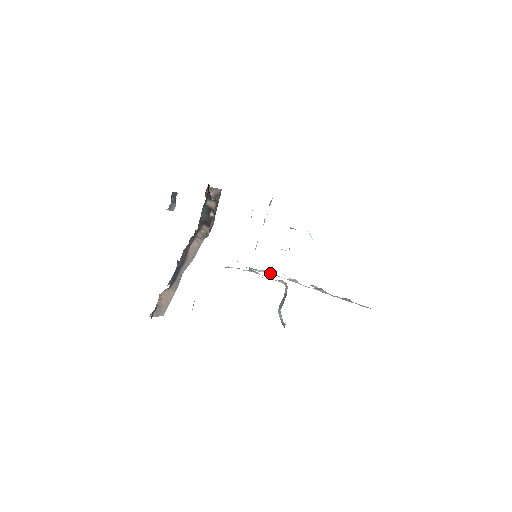
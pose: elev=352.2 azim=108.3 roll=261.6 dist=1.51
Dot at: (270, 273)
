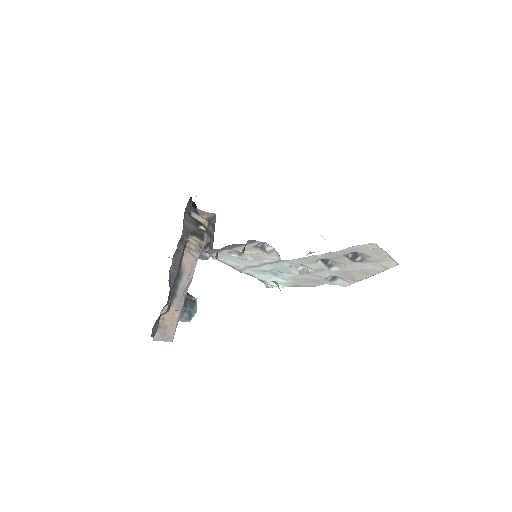
Dot at: (282, 277)
